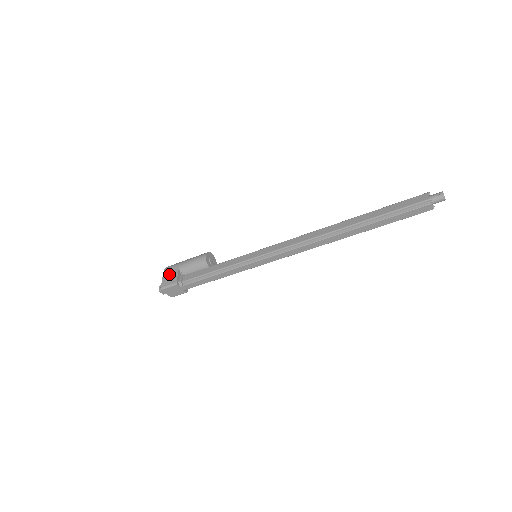
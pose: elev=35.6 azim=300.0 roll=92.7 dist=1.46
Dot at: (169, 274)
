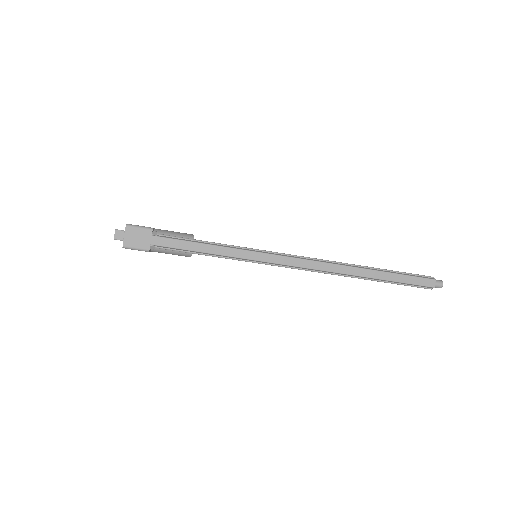
Dot at: occluded
